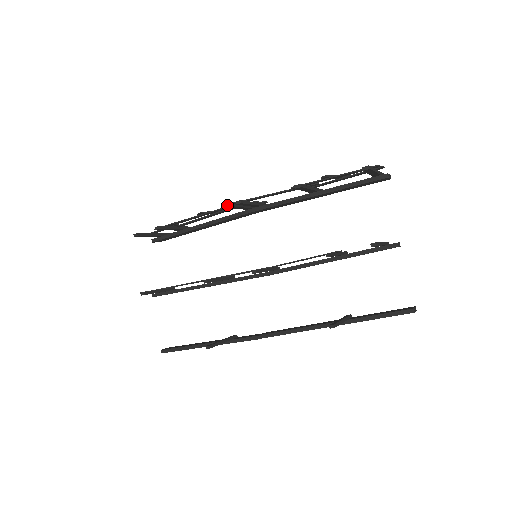
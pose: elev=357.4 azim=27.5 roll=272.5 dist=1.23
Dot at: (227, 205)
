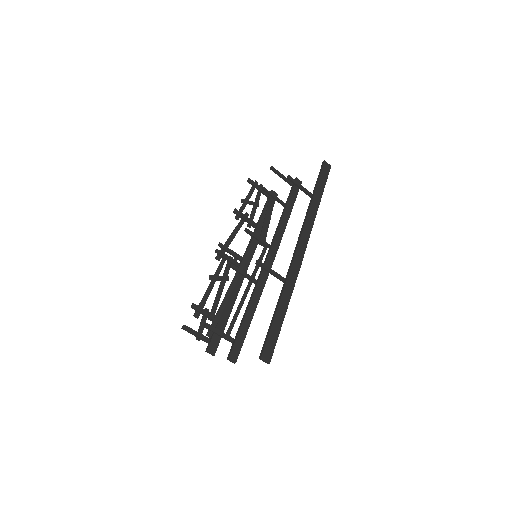
Dot at: (215, 251)
